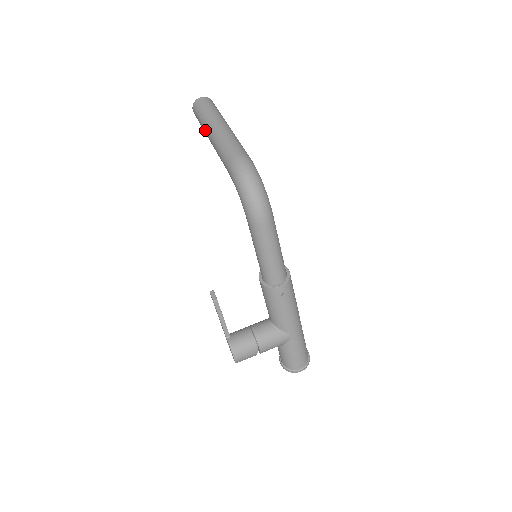
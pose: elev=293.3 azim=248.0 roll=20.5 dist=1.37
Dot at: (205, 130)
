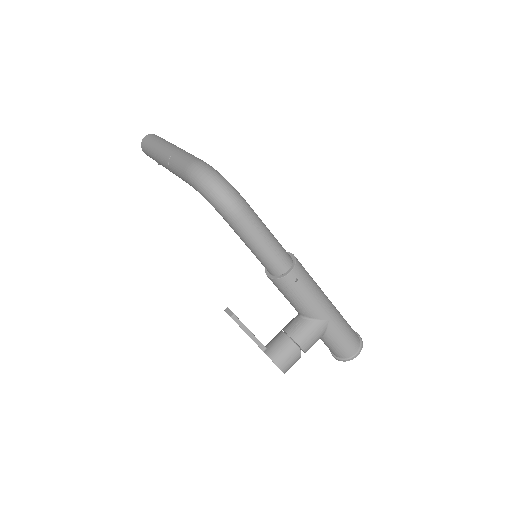
Dot at: (157, 161)
